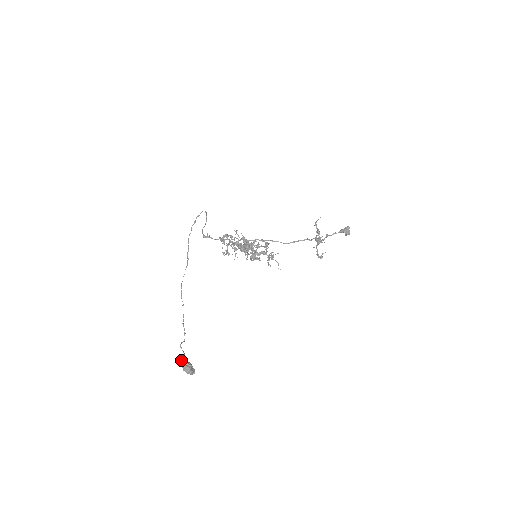
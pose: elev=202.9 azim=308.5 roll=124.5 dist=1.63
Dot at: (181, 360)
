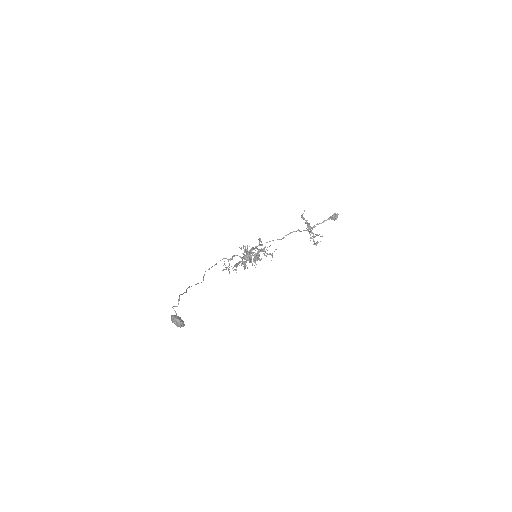
Dot at: occluded
